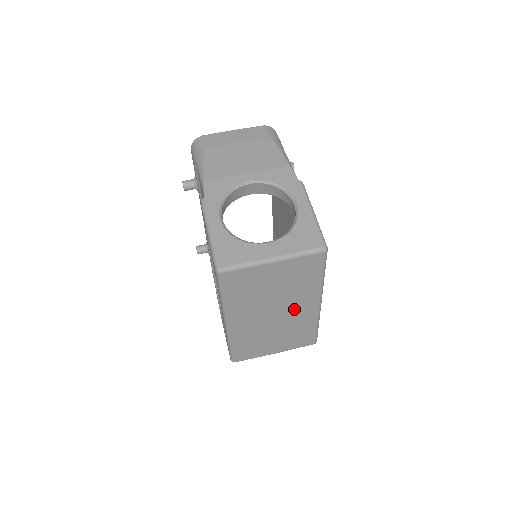
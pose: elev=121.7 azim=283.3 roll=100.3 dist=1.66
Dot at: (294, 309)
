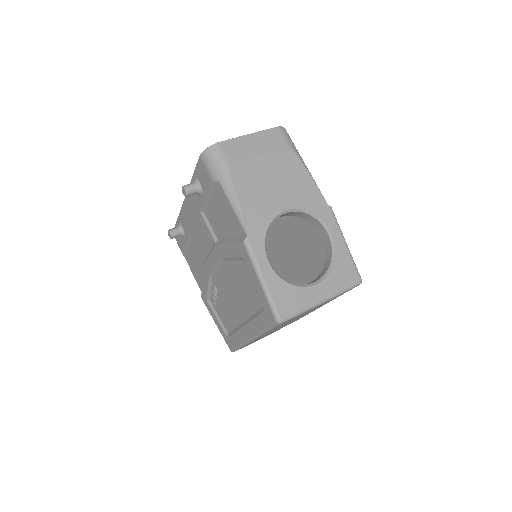
Dot at: occluded
